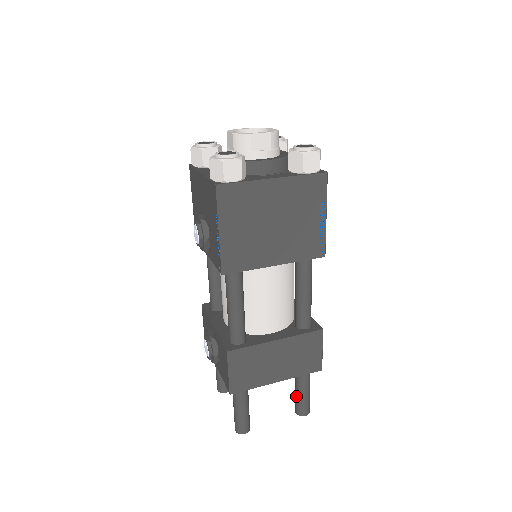
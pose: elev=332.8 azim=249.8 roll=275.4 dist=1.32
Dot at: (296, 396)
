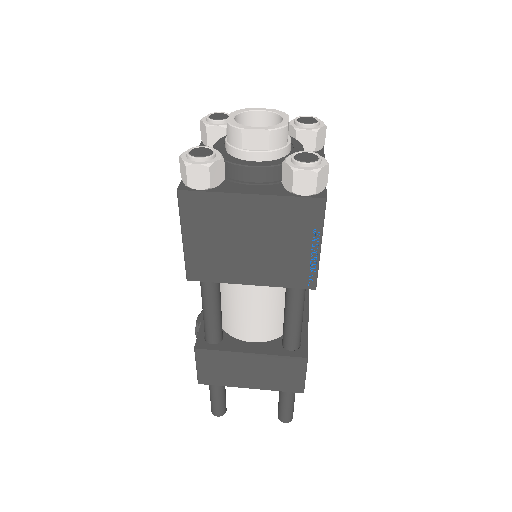
Dot at: (278, 402)
